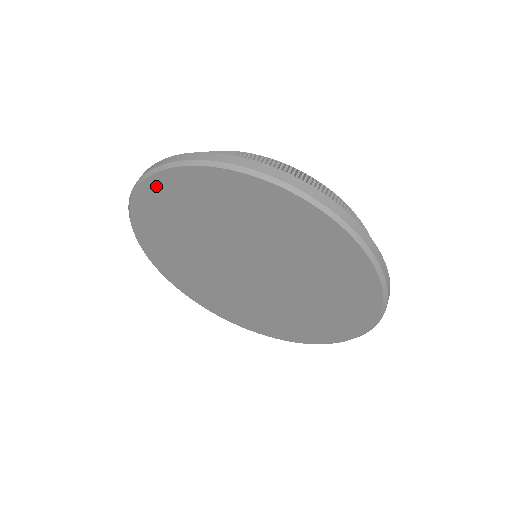
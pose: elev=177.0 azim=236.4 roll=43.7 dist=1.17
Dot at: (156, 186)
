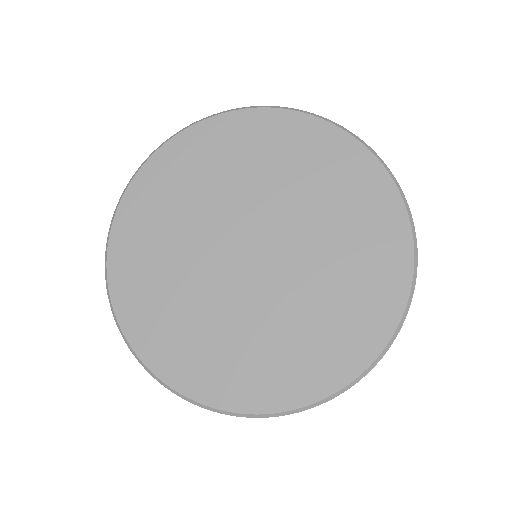
Dot at: (197, 134)
